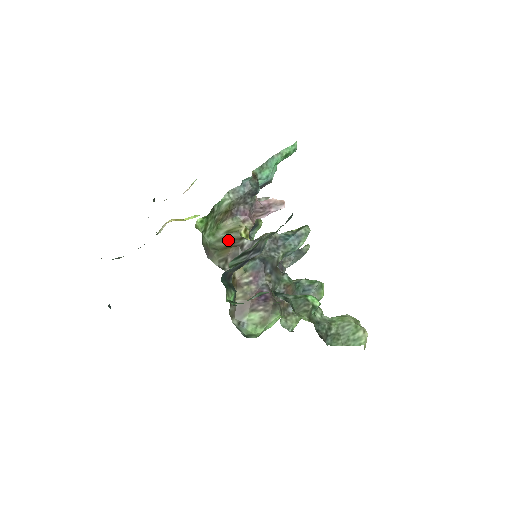
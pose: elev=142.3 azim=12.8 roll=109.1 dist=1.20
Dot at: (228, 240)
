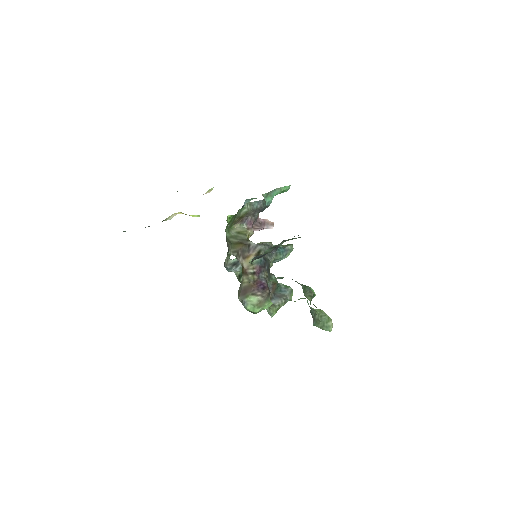
Dot at: (238, 238)
